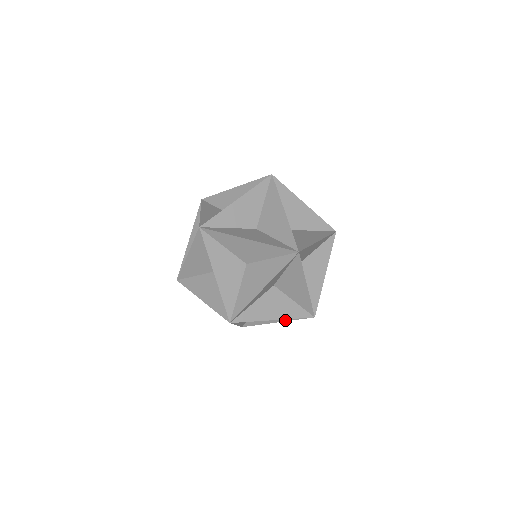
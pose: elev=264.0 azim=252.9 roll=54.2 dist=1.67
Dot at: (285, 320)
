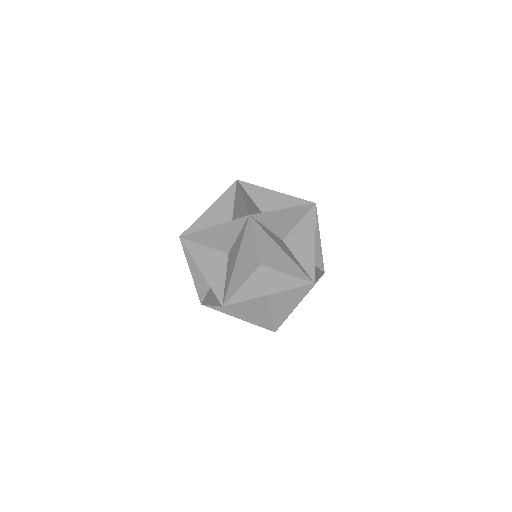
Dot at: occluded
